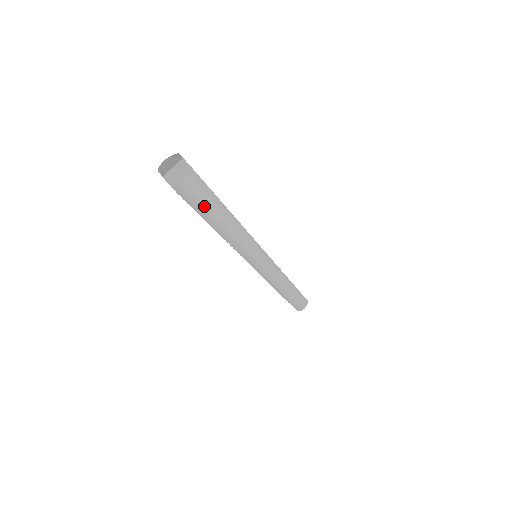
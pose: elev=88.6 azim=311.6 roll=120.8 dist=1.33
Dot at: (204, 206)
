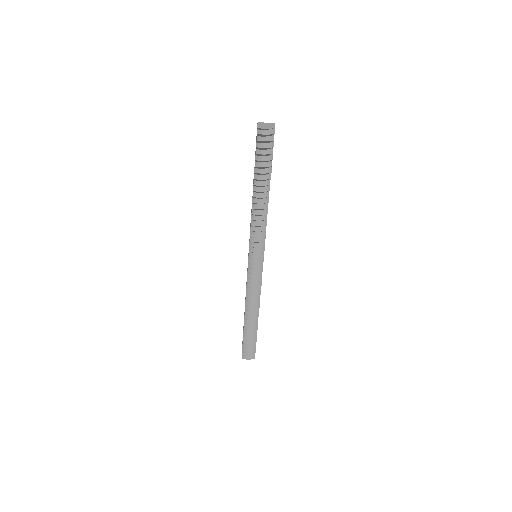
Dot at: (262, 159)
